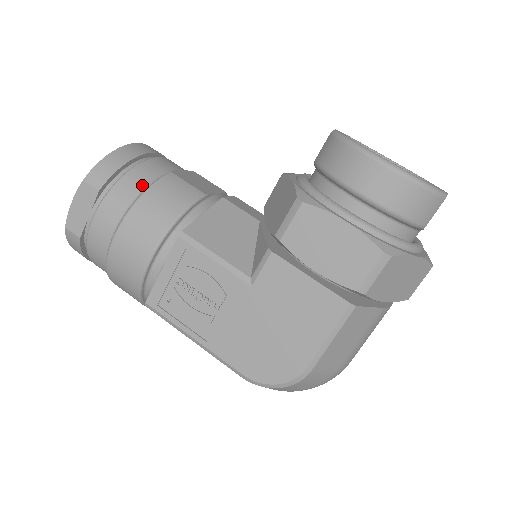
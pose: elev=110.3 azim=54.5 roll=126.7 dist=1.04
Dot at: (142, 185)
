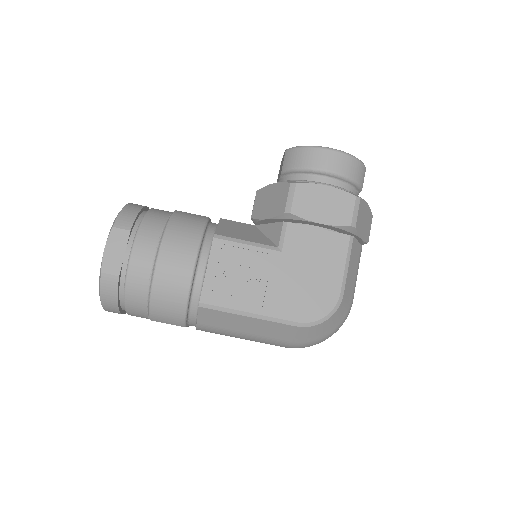
Dot at: (162, 219)
